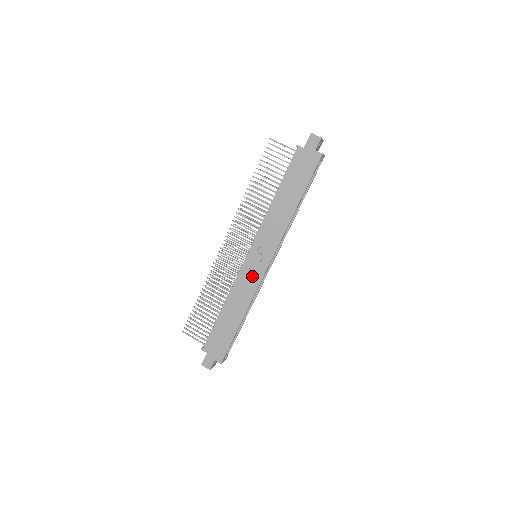
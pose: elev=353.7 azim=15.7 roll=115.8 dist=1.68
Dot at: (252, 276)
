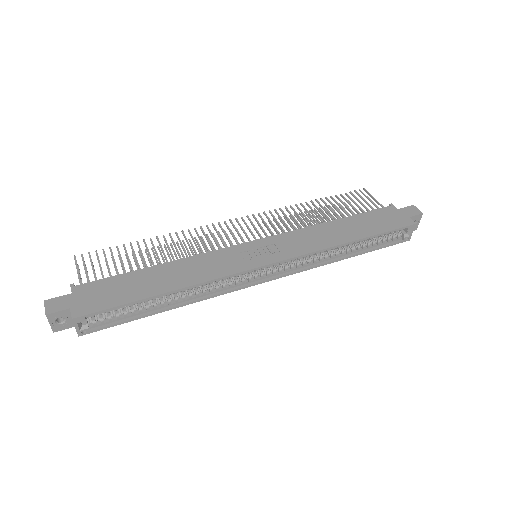
Dot at: (235, 261)
